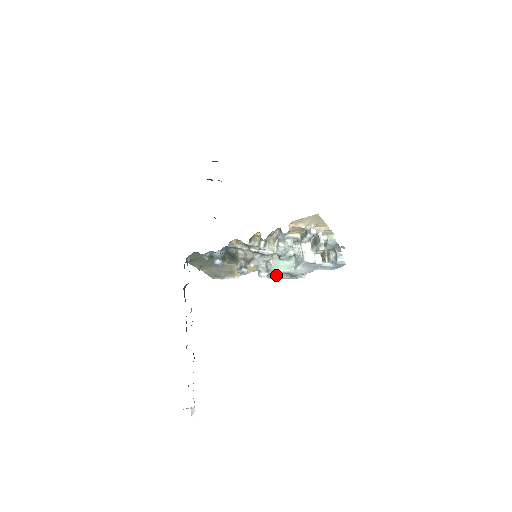
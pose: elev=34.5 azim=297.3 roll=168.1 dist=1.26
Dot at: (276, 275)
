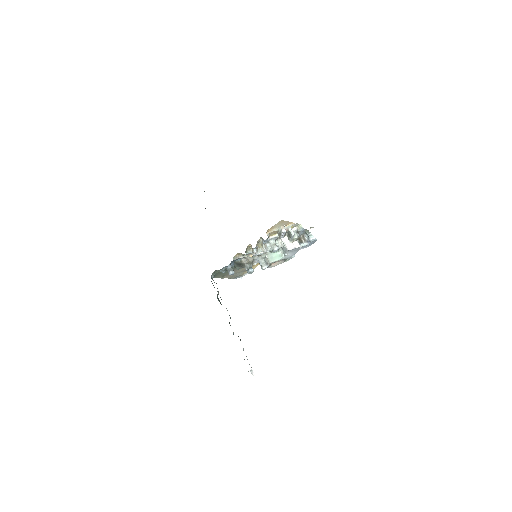
Dot at: (274, 264)
